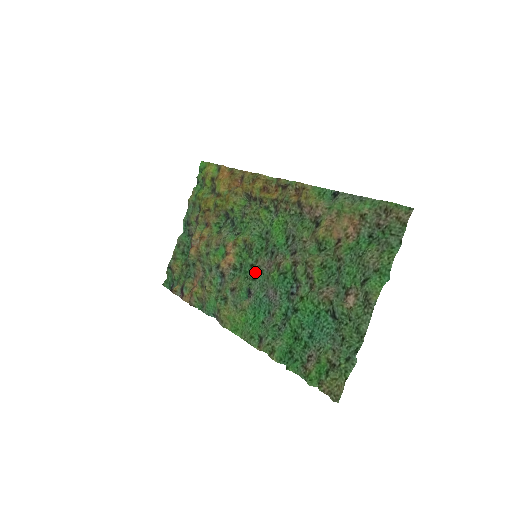
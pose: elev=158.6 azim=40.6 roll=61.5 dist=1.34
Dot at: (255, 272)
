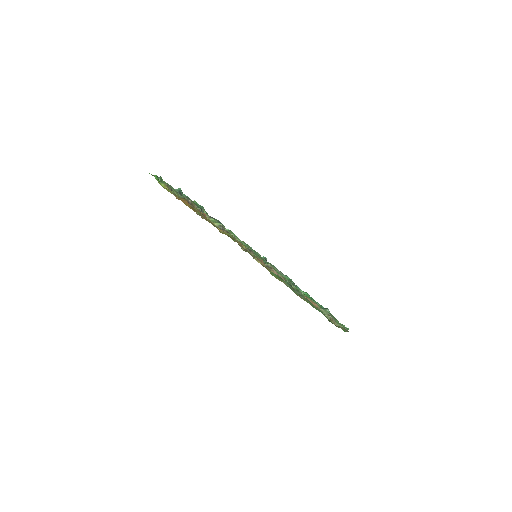
Dot at: (262, 258)
